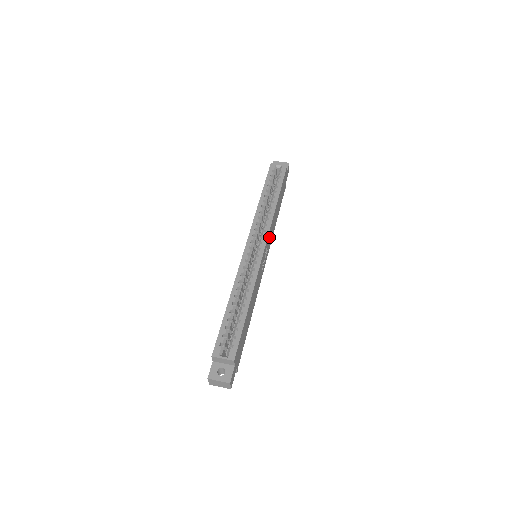
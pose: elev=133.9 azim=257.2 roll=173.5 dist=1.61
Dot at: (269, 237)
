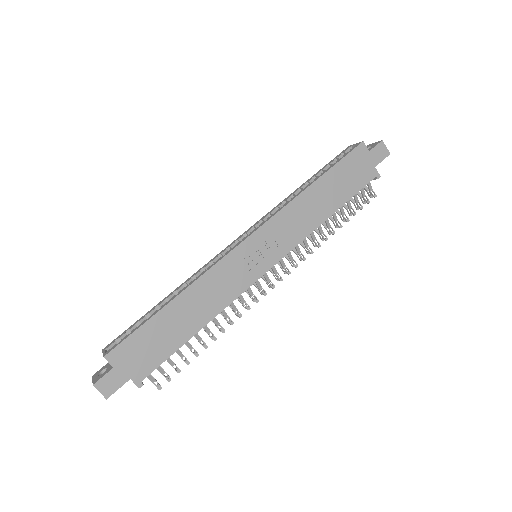
Dot at: (277, 230)
